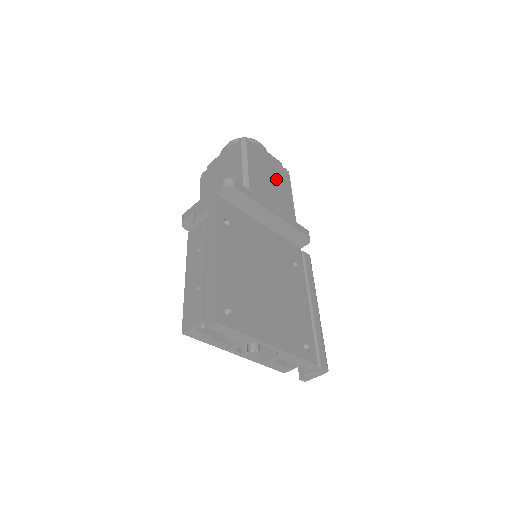
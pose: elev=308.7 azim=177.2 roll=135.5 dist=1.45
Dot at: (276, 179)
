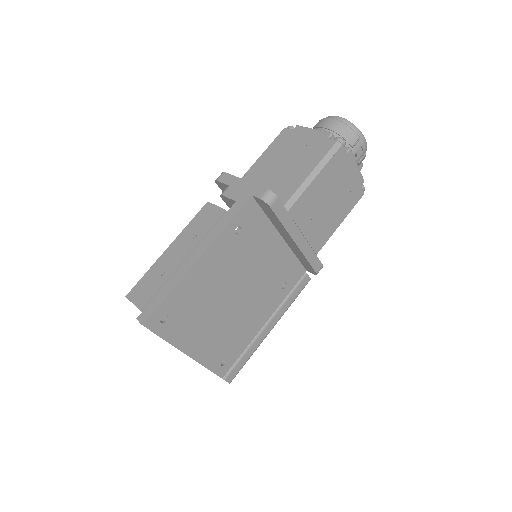
Dot at: (337, 202)
